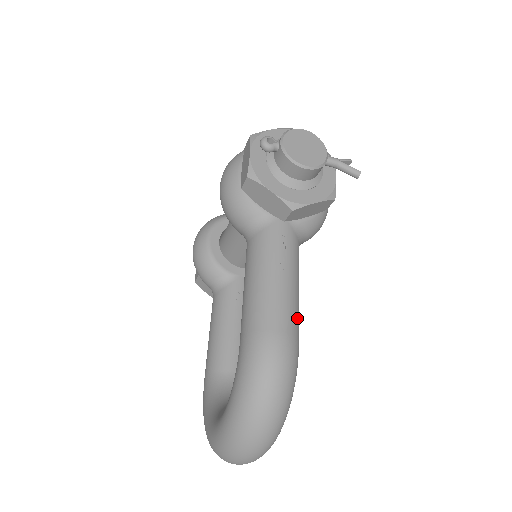
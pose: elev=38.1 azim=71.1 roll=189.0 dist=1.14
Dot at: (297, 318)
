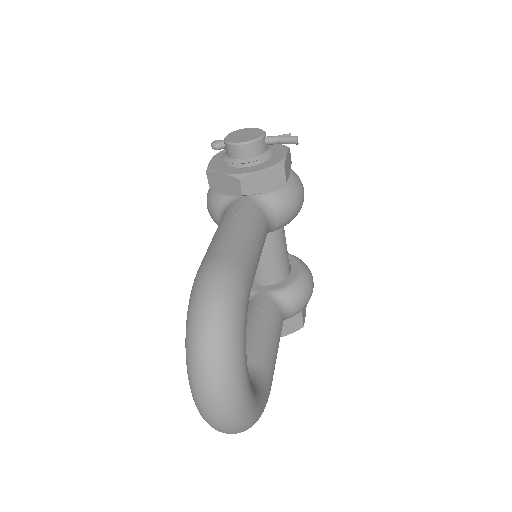
Dot at: (245, 252)
